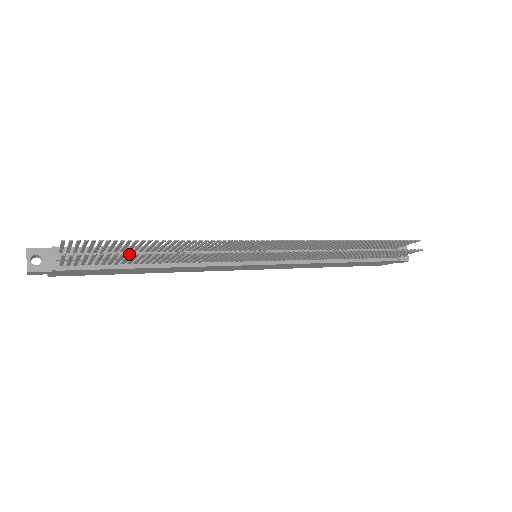
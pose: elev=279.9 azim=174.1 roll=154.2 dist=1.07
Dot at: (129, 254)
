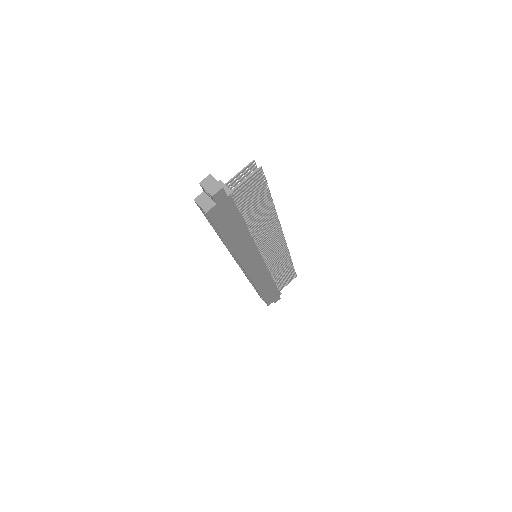
Dot at: (269, 190)
